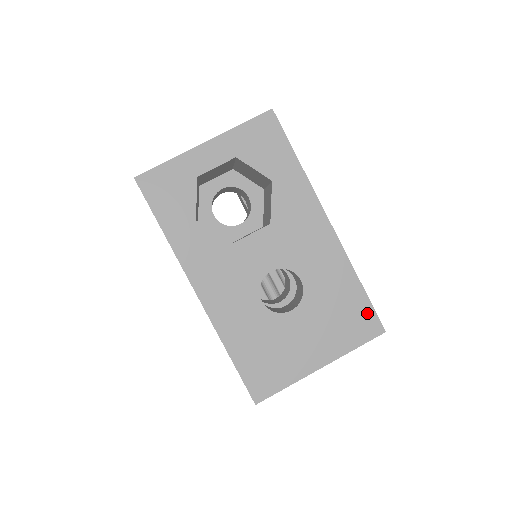
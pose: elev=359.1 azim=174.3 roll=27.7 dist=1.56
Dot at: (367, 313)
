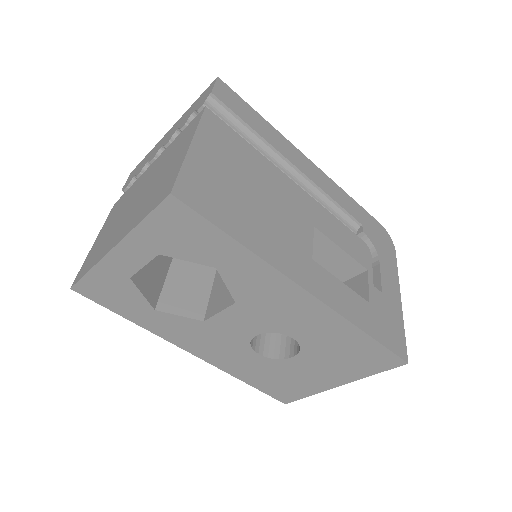
Dot at: (381, 353)
